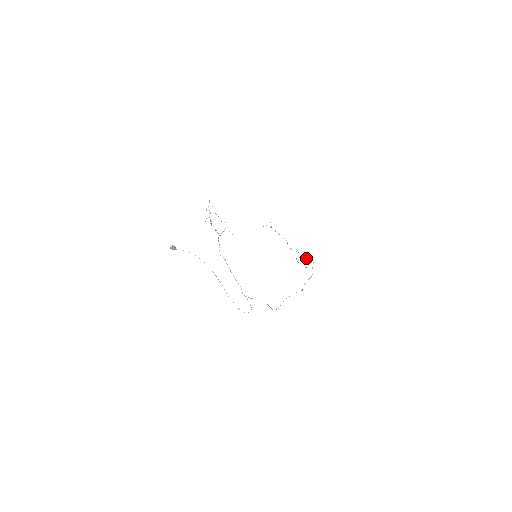
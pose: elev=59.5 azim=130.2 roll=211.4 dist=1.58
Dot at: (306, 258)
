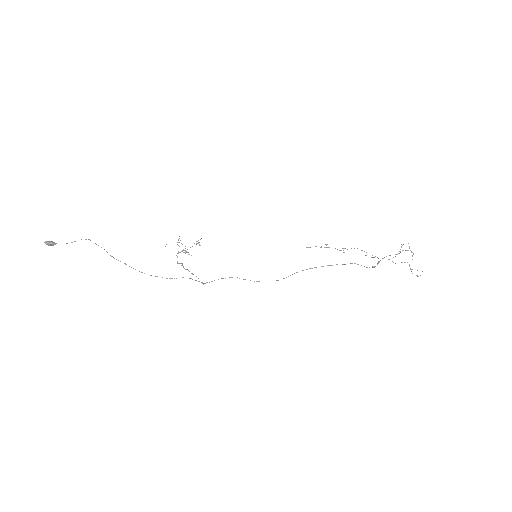
Dot at: occluded
